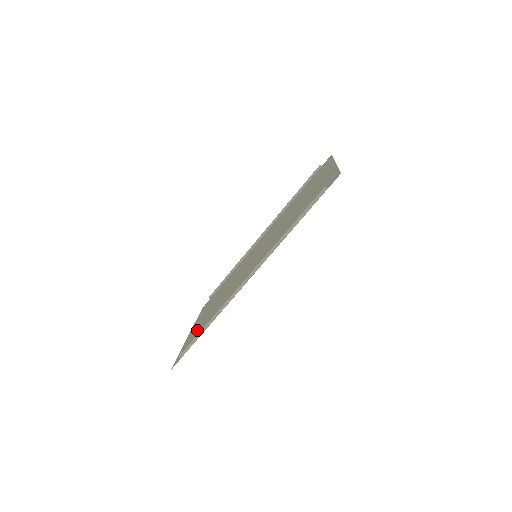
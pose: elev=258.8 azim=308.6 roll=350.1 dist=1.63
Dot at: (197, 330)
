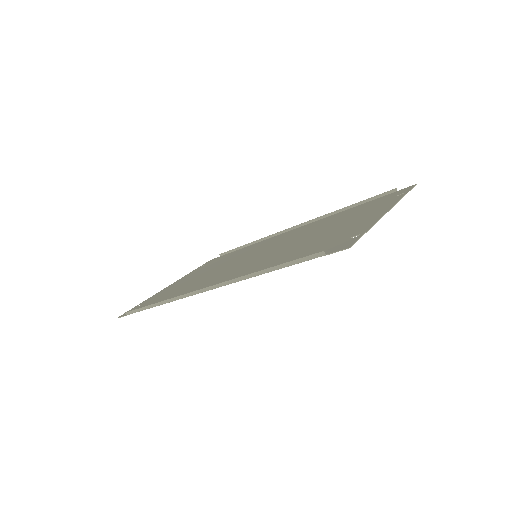
Dot at: (165, 293)
